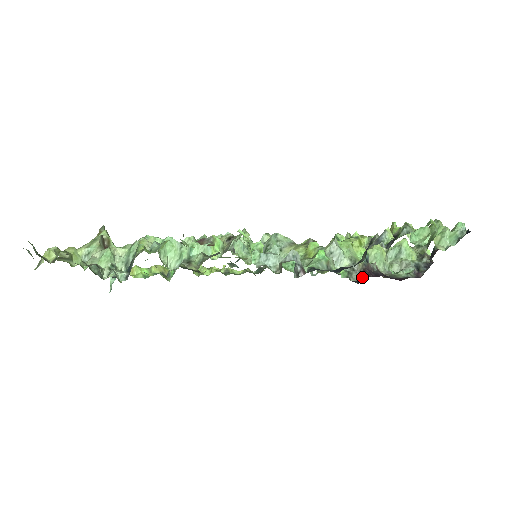
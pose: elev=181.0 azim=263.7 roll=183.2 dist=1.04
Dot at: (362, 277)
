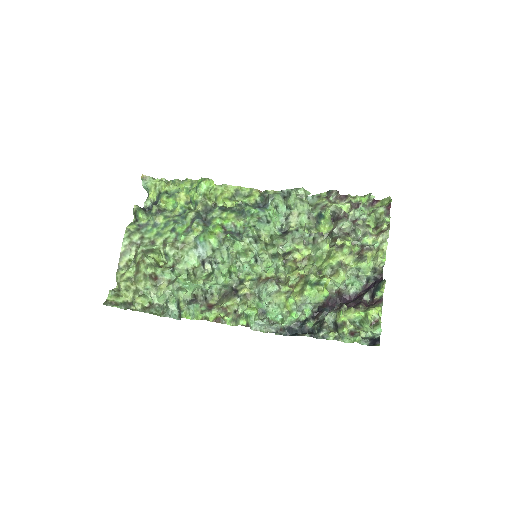
Dot at: (321, 307)
